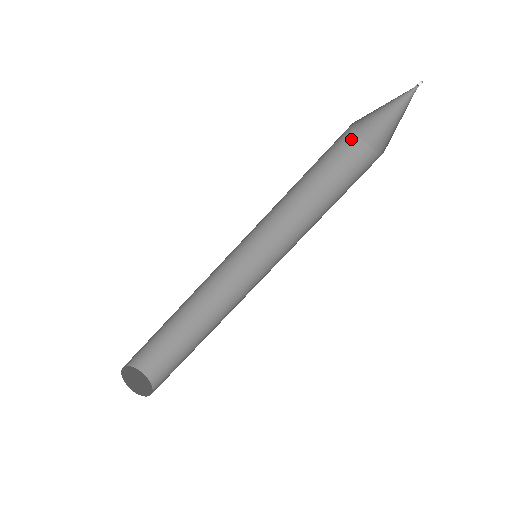
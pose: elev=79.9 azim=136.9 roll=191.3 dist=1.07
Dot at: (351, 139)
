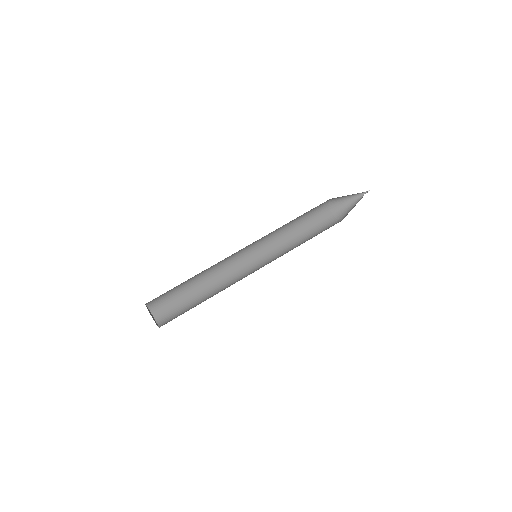
Dot at: (332, 221)
